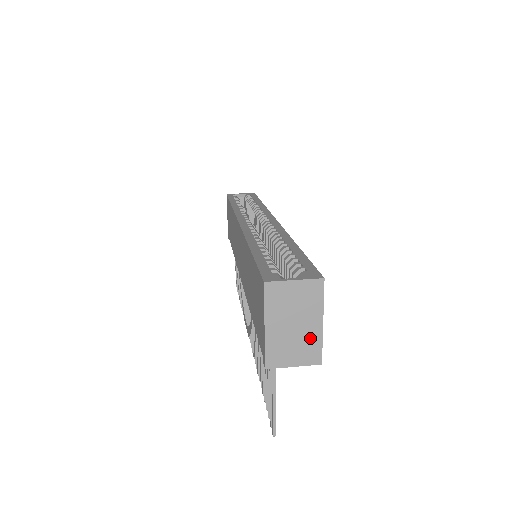
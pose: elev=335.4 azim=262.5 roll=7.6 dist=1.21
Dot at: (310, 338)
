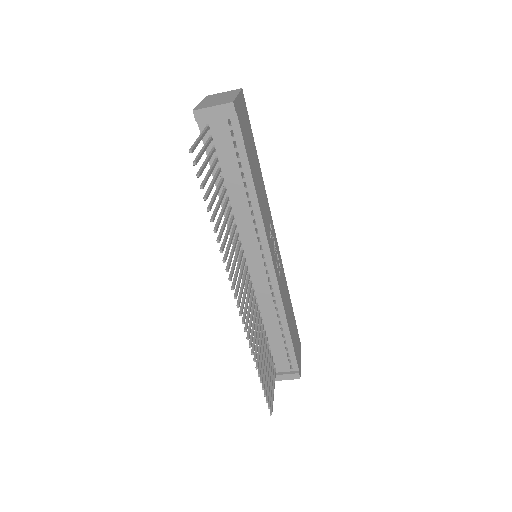
Dot at: (228, 99)
